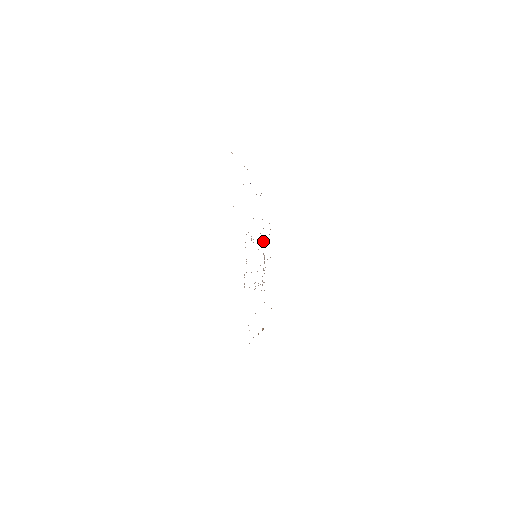
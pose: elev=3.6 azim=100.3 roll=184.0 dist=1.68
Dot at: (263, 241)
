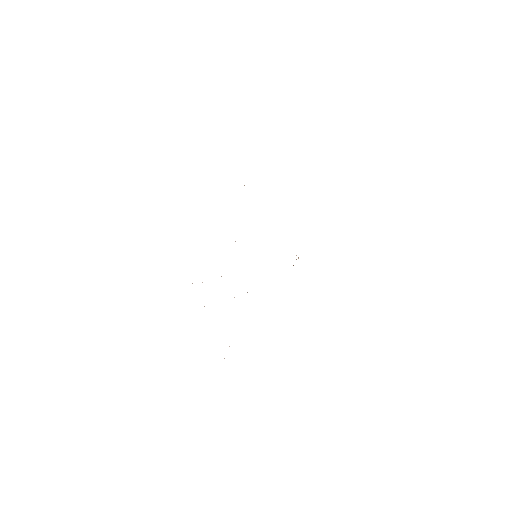
Dot at: occluded
